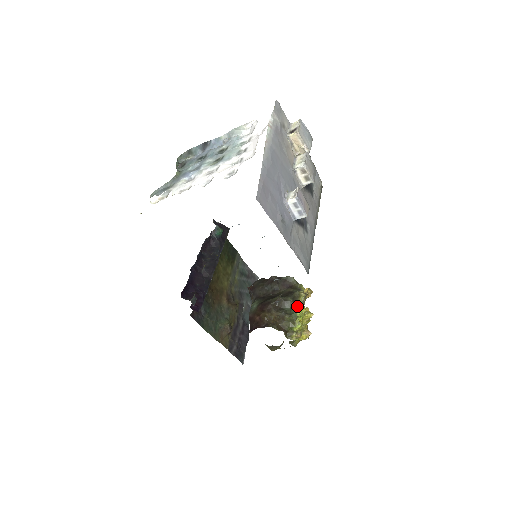
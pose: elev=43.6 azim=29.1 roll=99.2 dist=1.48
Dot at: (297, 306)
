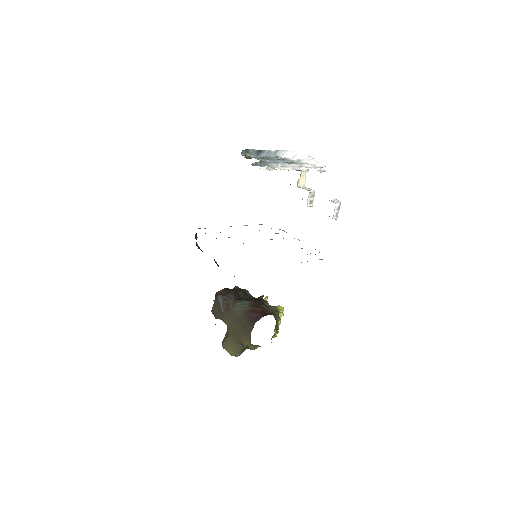
Dot at: (274, 306)
